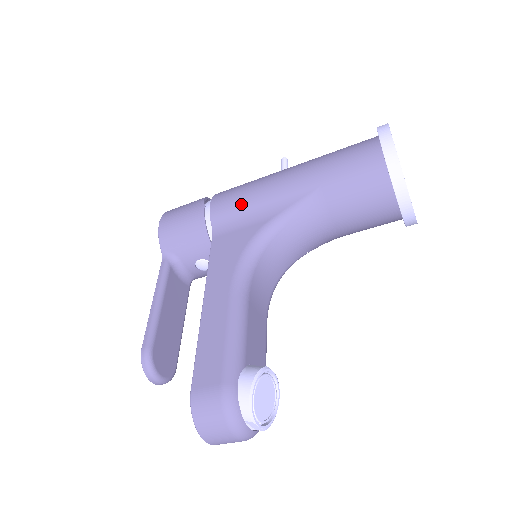
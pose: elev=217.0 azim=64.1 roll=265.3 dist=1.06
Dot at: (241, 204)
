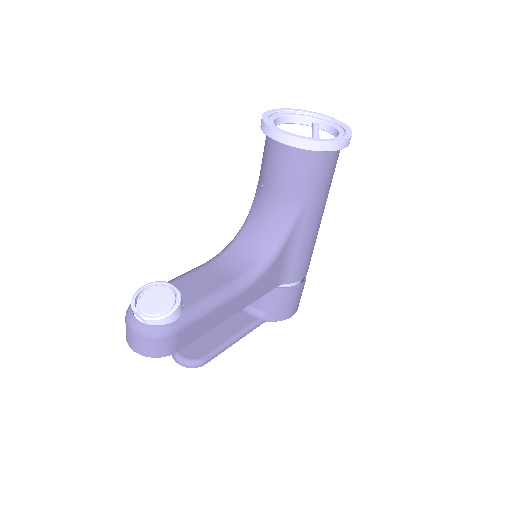
Dot at: occluded
